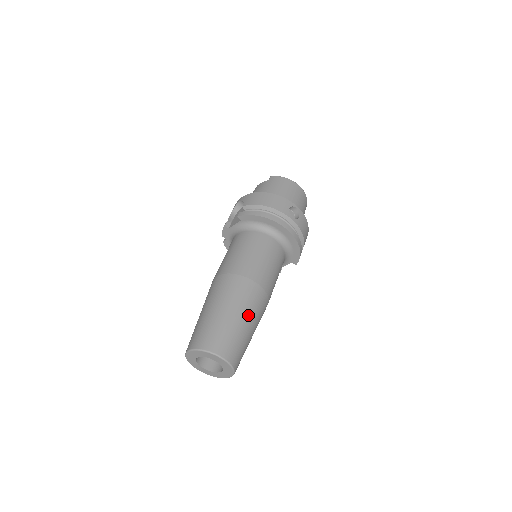
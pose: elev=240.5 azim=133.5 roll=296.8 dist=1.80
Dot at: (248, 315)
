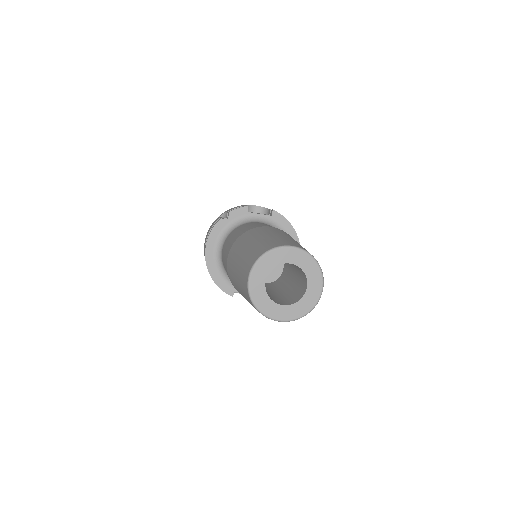
Dot at: occluded
